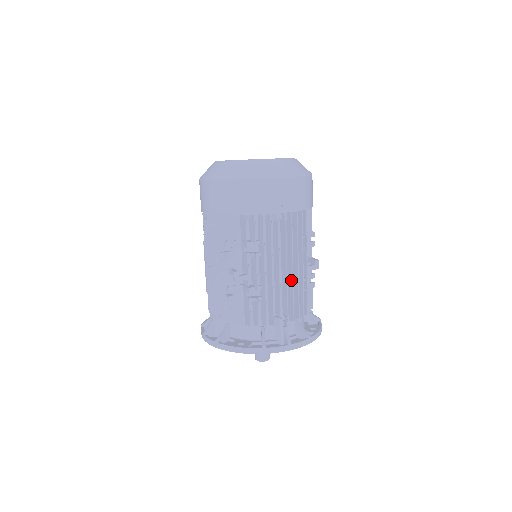
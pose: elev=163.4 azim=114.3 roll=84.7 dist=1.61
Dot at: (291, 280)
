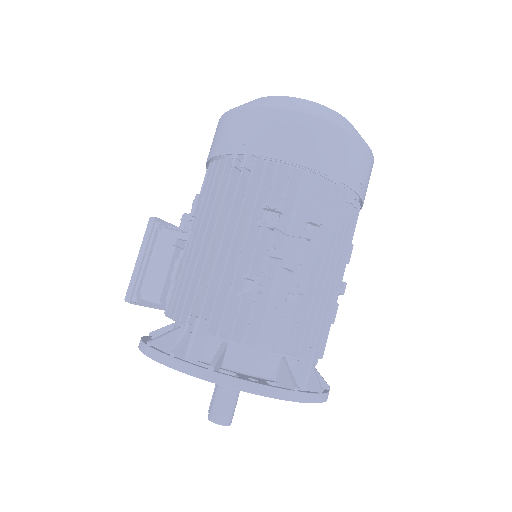
Dot at: occluded
